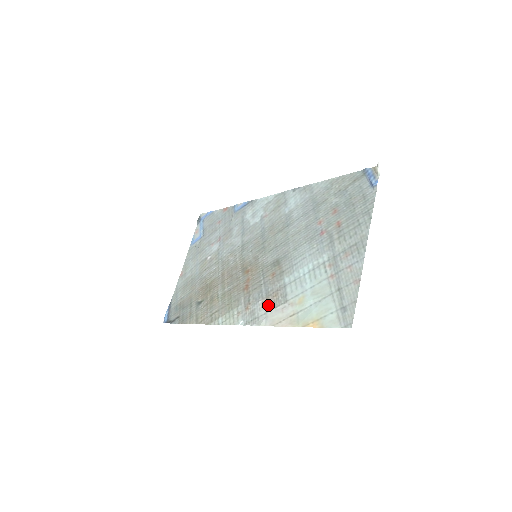
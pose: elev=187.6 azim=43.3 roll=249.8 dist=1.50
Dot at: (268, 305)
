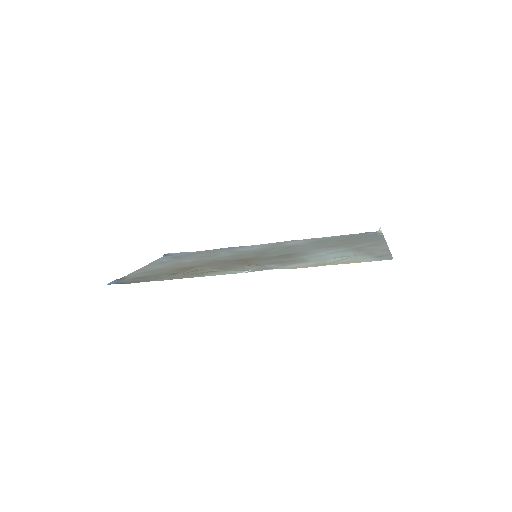
Dot at: (283, 264)
